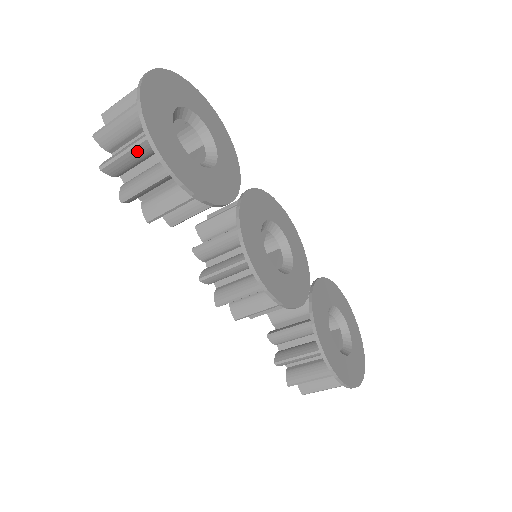
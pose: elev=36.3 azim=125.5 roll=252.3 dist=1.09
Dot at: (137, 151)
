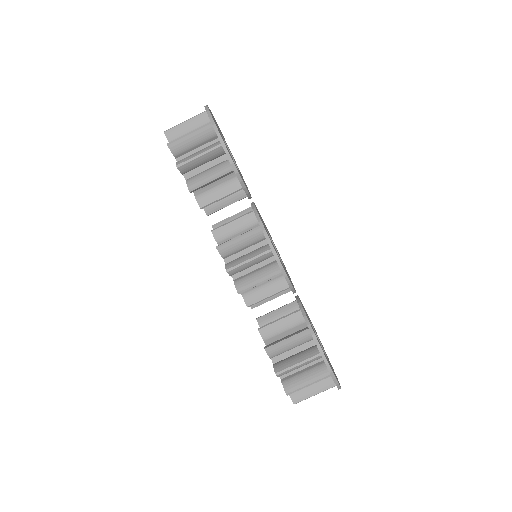
Dot at: (199, 133)
